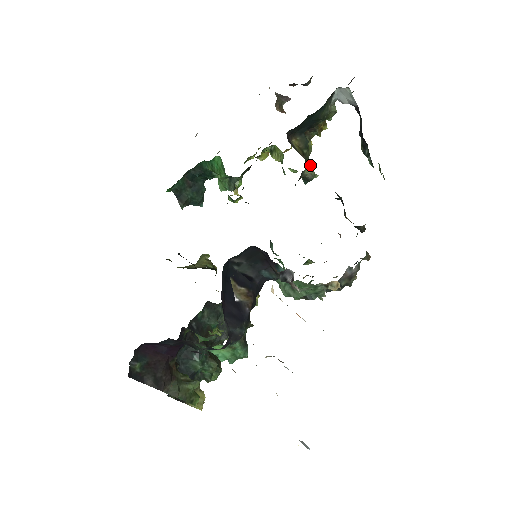
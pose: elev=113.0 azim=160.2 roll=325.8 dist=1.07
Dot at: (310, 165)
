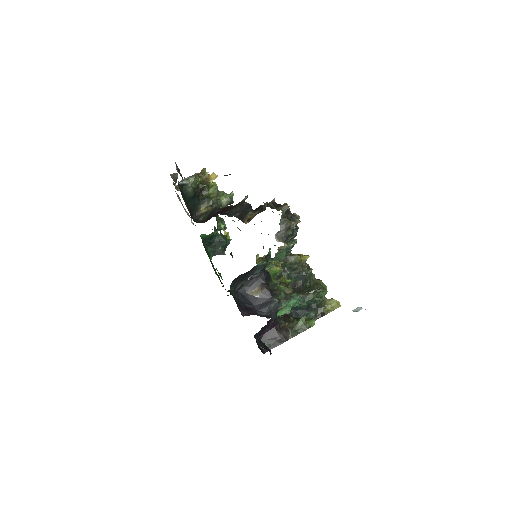
Dot at: (223, 197)
